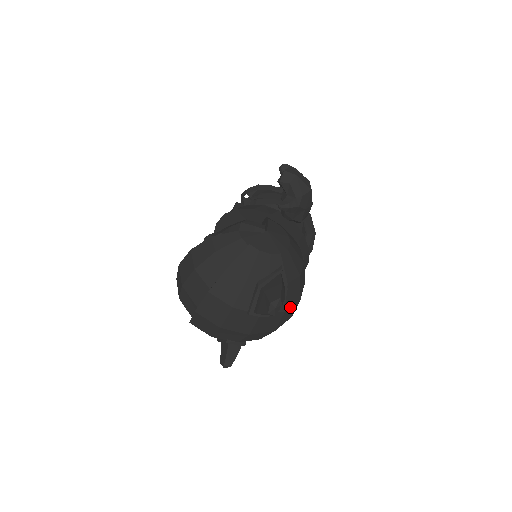
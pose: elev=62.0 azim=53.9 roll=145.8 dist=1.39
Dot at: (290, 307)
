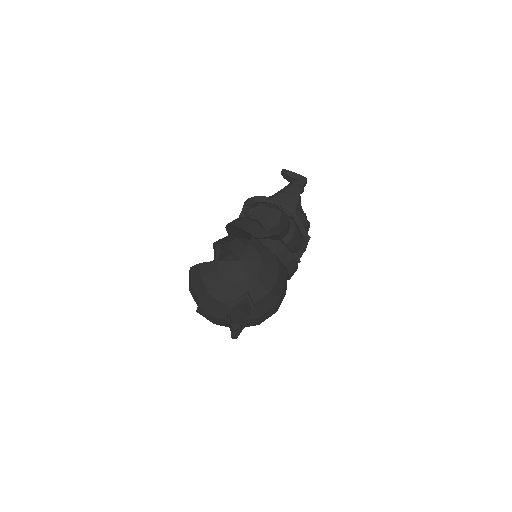
Dot at: (265, 313)
